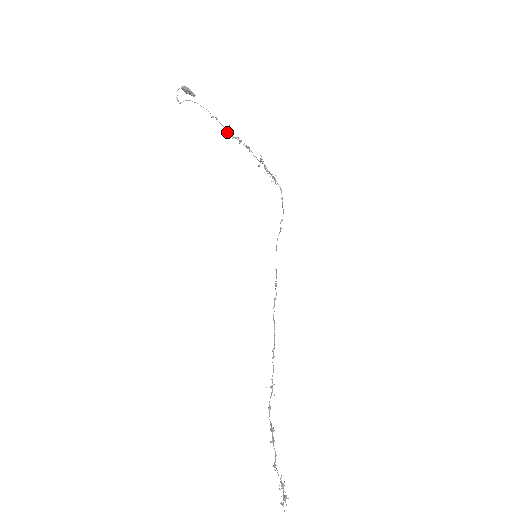
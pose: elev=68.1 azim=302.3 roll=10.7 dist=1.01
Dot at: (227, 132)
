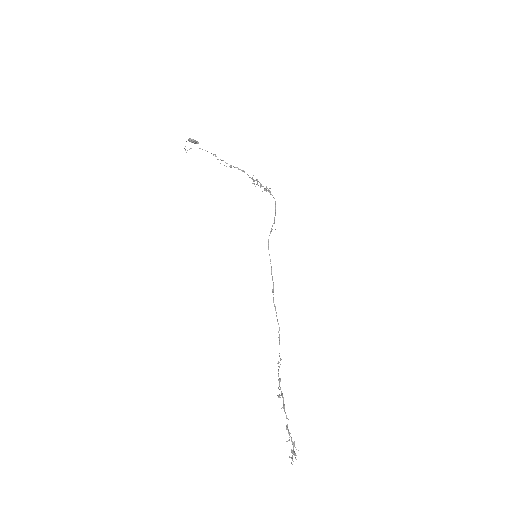
Dot at: occluded
